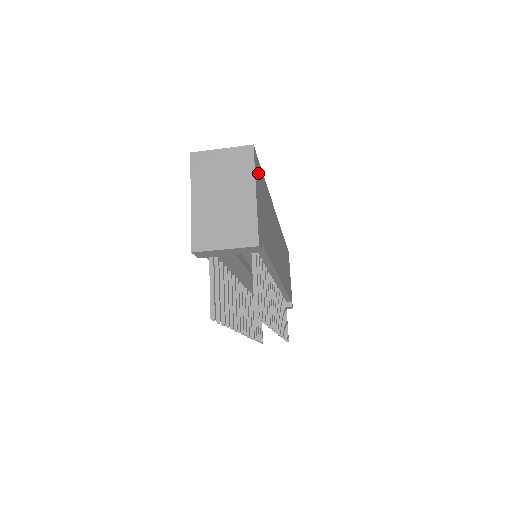
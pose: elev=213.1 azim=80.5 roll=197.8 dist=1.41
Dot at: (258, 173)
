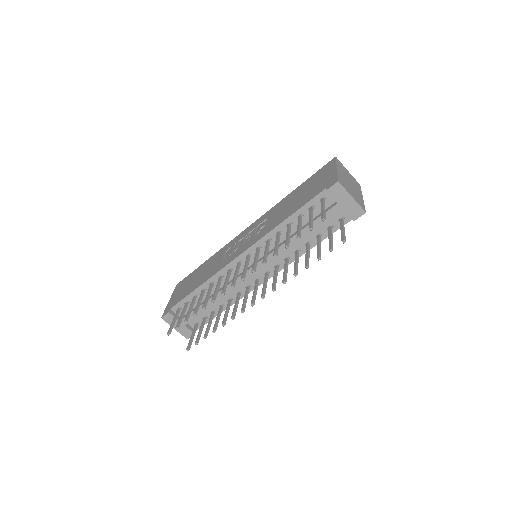
Dot at: occluded
